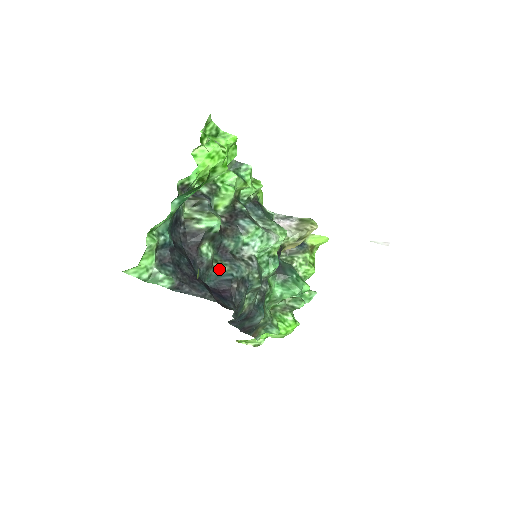
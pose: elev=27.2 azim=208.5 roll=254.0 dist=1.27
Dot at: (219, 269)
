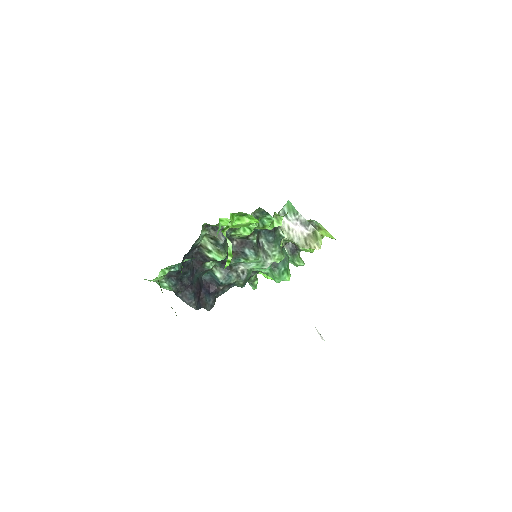
Dot at: (215, 274)
